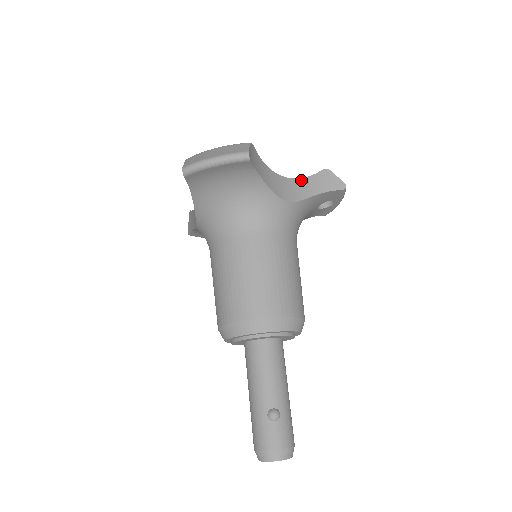
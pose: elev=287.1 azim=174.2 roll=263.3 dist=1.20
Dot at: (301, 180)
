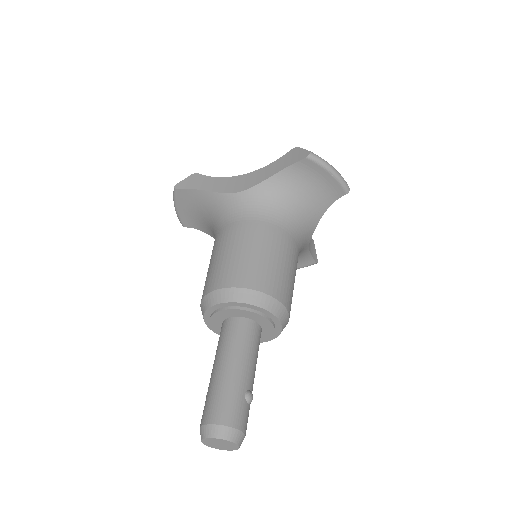
Dot at: occluded
